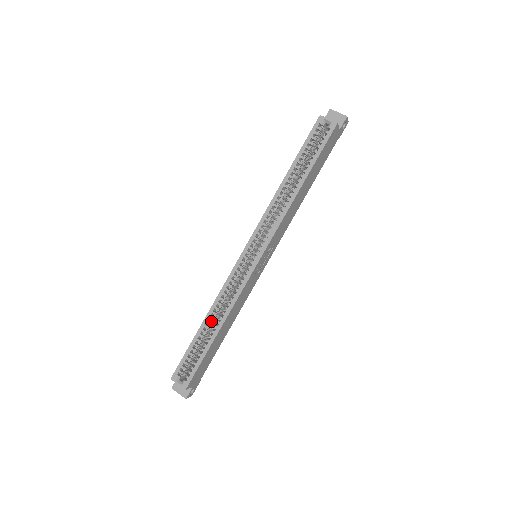
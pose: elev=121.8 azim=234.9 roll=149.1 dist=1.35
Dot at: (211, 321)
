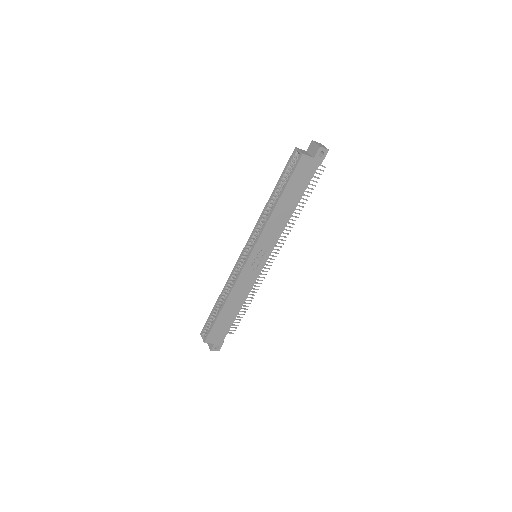
Dot at: (223, 299)
